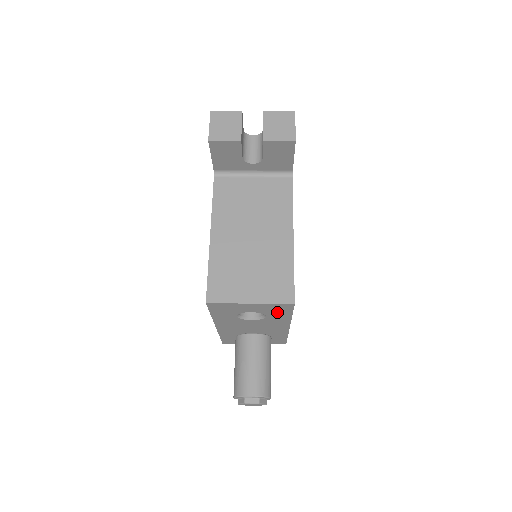
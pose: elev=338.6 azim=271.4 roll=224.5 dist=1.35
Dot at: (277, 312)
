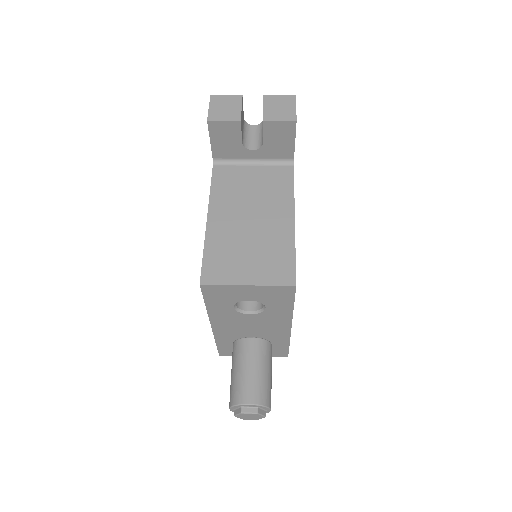
Dot at: (277, 300)
